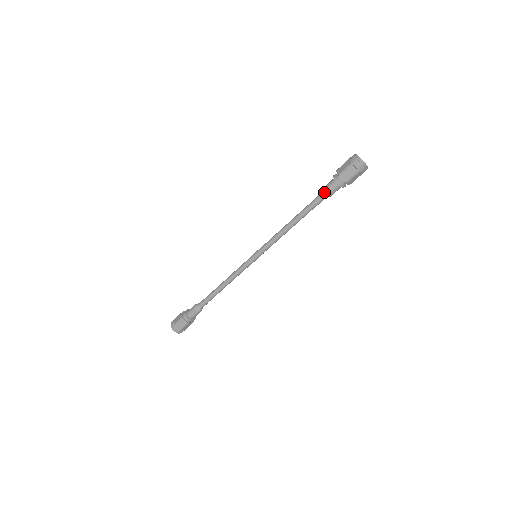
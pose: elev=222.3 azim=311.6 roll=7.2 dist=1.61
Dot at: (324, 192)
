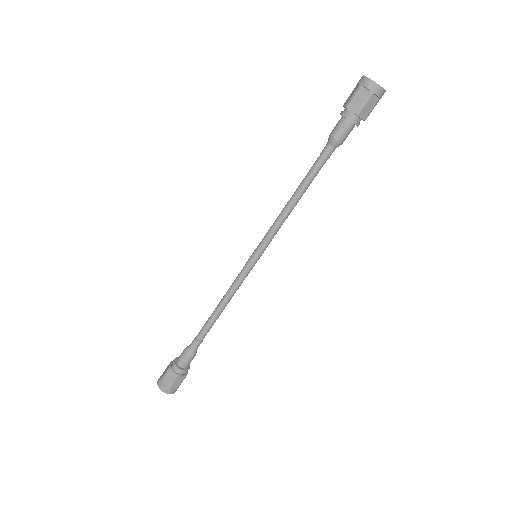
Dot at: (331, 138)
